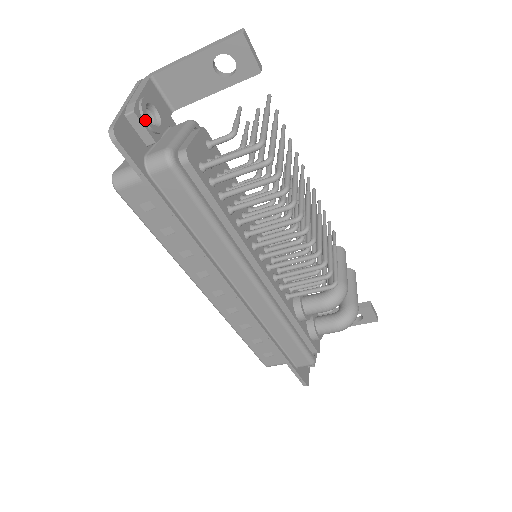
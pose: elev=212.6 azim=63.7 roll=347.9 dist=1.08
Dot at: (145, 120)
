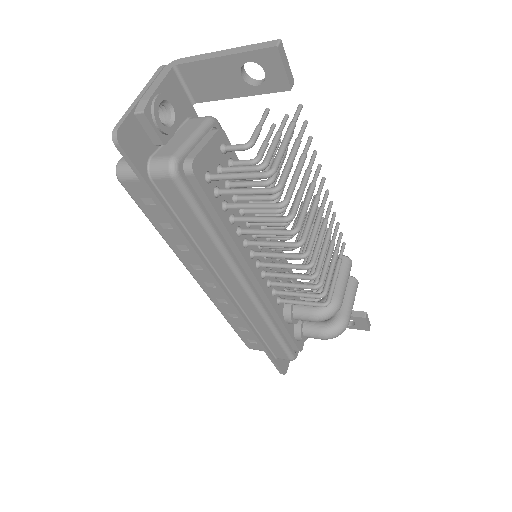
Dot at: (155, 121)
